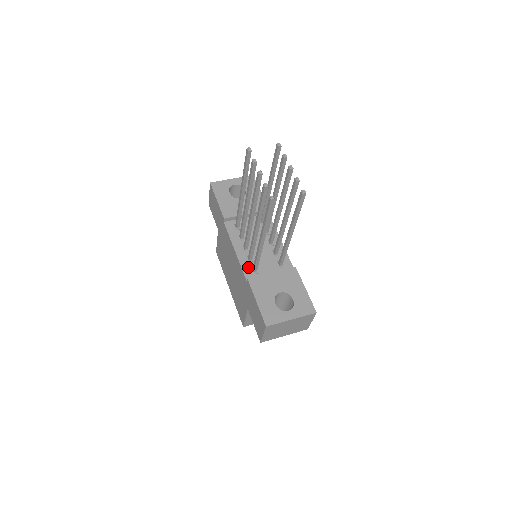
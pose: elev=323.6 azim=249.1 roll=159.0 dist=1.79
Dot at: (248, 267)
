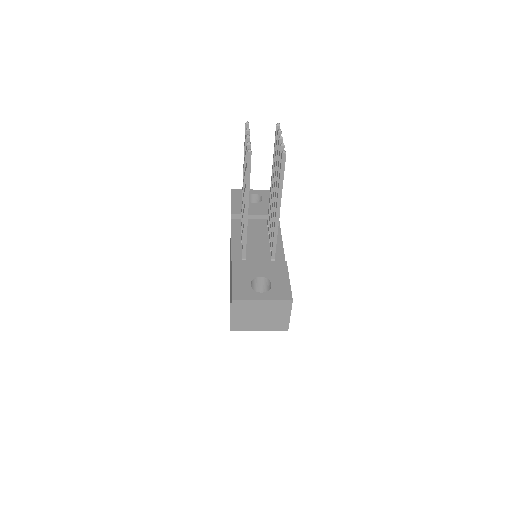
Dot at: (238, 254)
